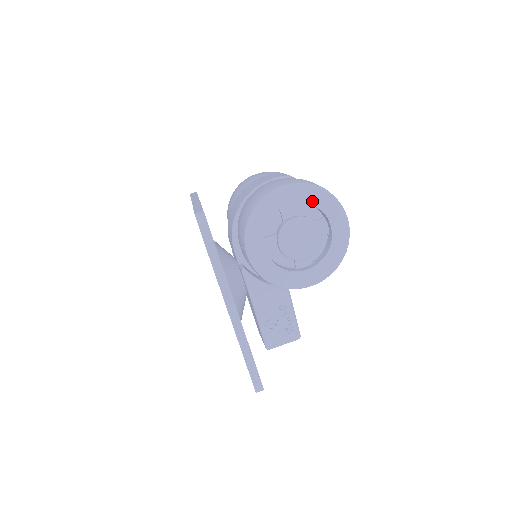
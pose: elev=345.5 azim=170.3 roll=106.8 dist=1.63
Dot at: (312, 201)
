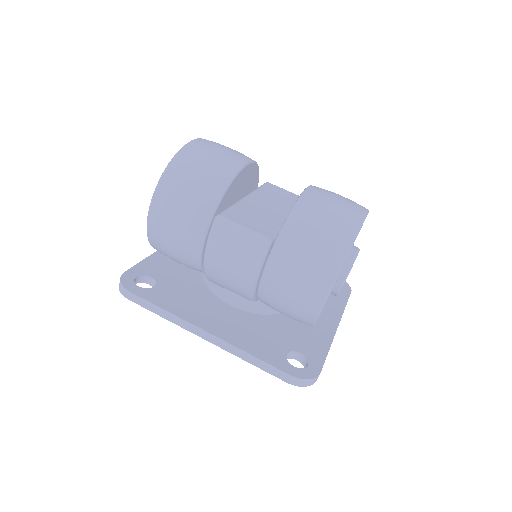
Dot at: occluded
